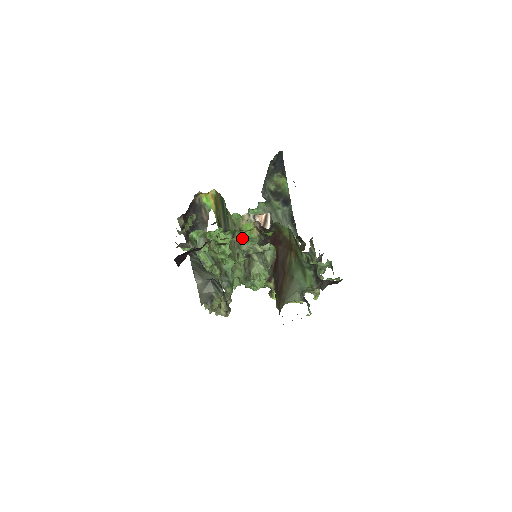
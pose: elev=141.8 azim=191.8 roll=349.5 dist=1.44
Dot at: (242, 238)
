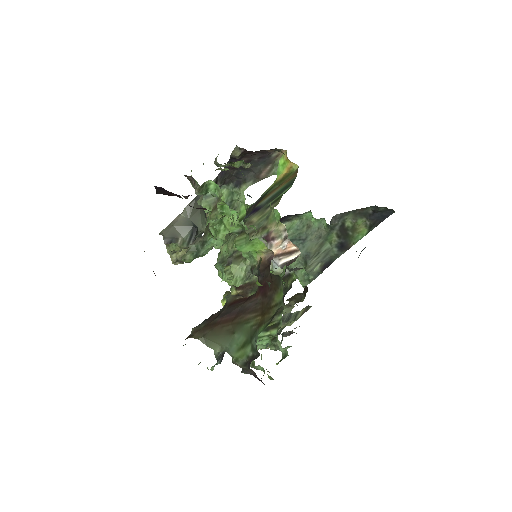
Dot at: (243, 246)
